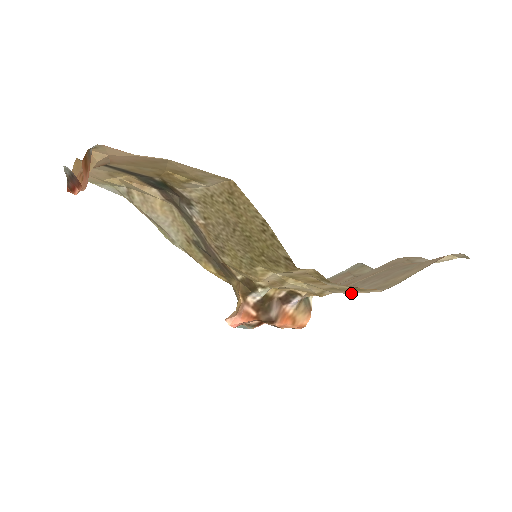
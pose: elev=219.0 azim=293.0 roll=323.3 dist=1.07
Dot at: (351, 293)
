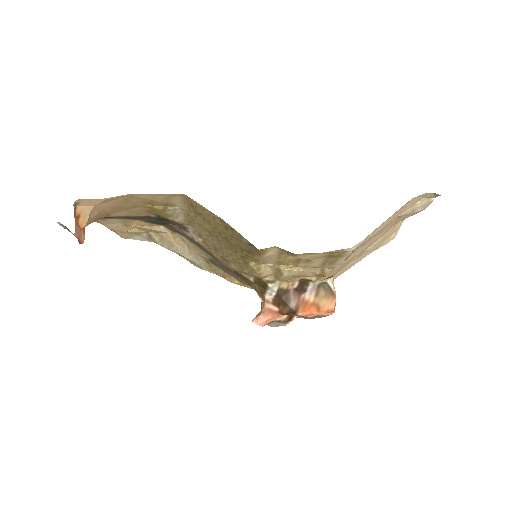
Dot at: (341, 263)
